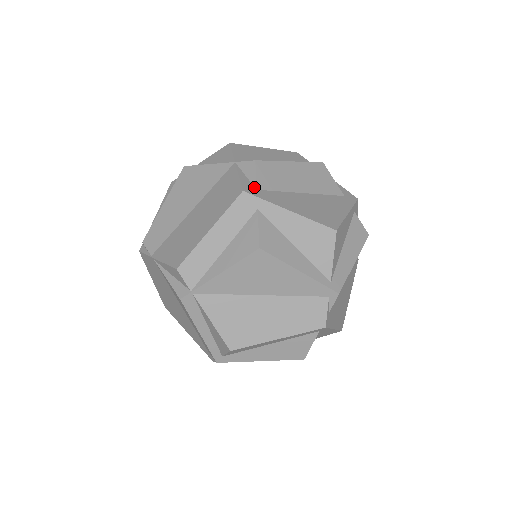
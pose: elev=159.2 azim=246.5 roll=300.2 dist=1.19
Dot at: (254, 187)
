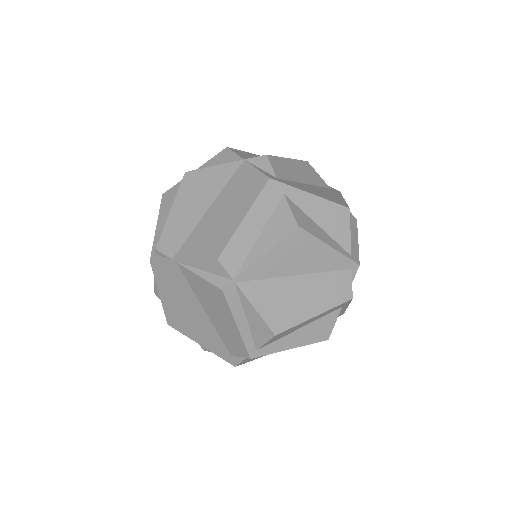
Dot at: (274, 176)
